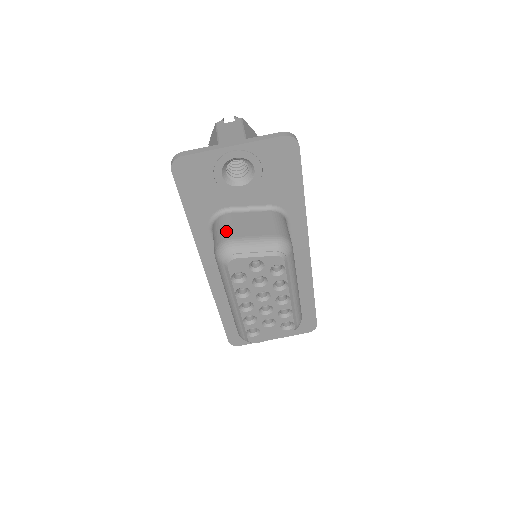
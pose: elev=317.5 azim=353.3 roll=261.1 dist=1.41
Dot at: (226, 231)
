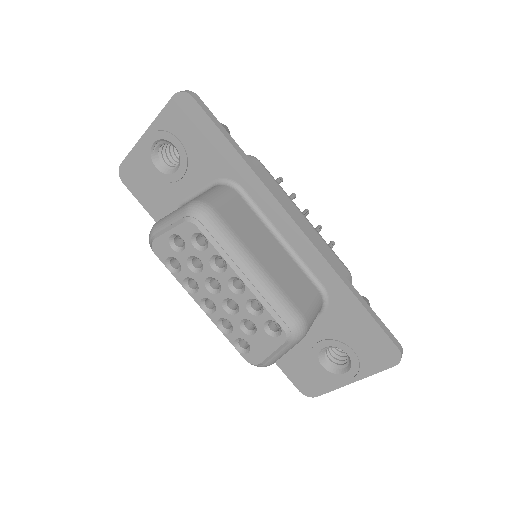
Dot at: occluded
